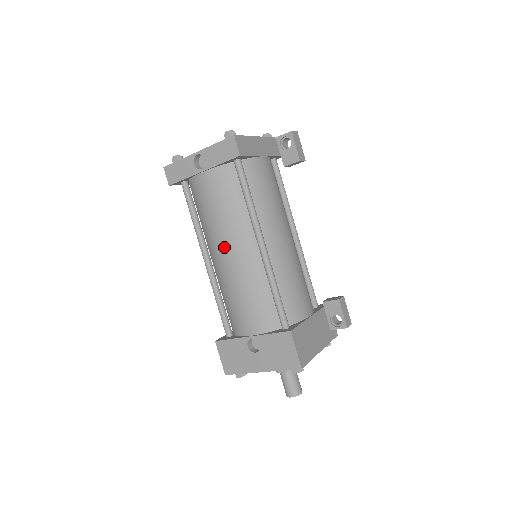
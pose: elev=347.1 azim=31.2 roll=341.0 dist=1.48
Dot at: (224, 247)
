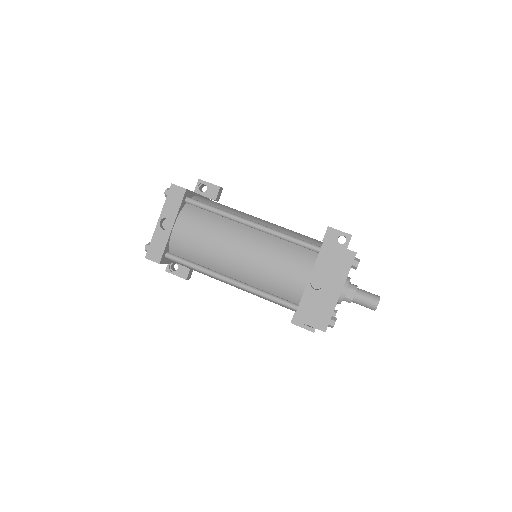
Dot at: (232, 251)
